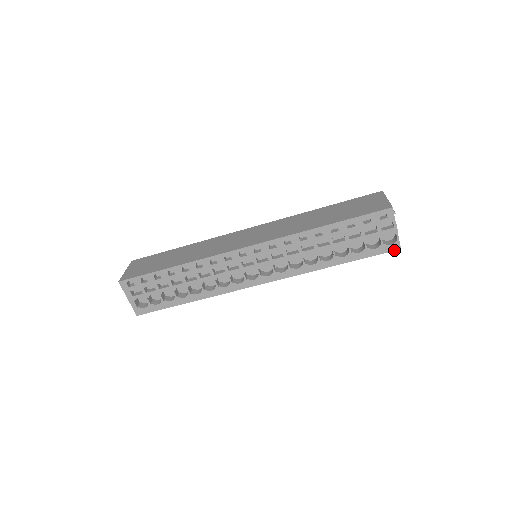
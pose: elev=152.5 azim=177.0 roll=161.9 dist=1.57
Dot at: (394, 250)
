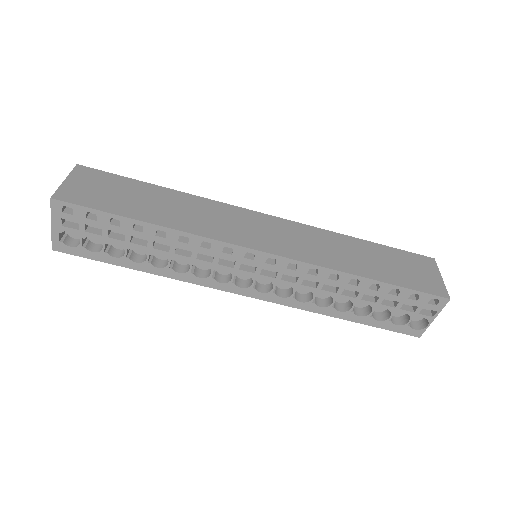
Dot at: (413, 335)
